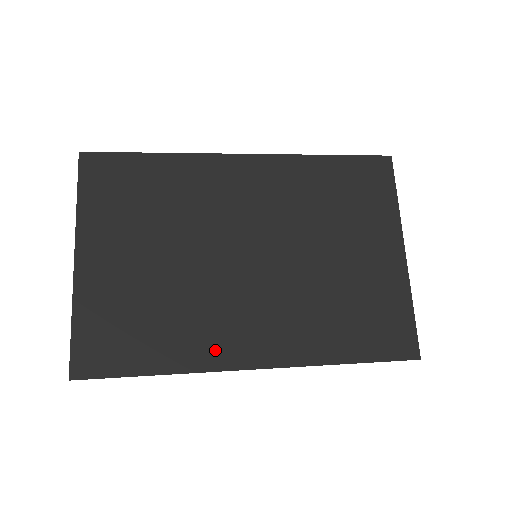
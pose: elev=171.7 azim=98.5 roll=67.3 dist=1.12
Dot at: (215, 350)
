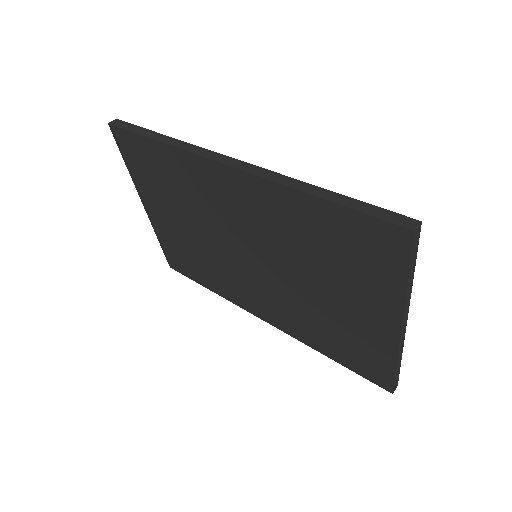
Dot at: (237, 297)
